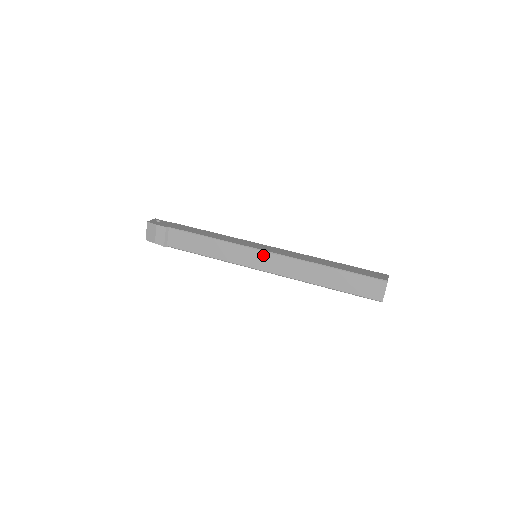
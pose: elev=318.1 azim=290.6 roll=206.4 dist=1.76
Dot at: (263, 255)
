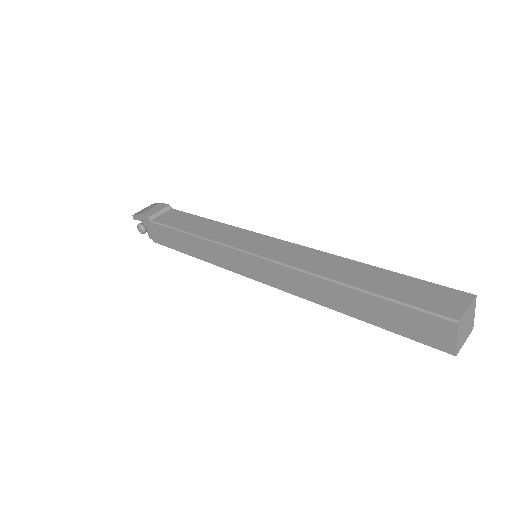
Dot at: (271, 241)
